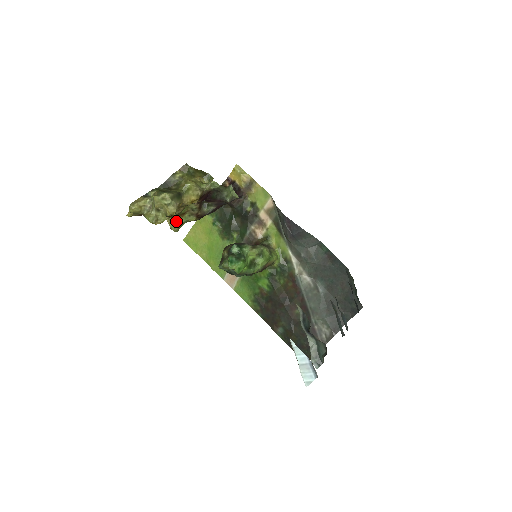
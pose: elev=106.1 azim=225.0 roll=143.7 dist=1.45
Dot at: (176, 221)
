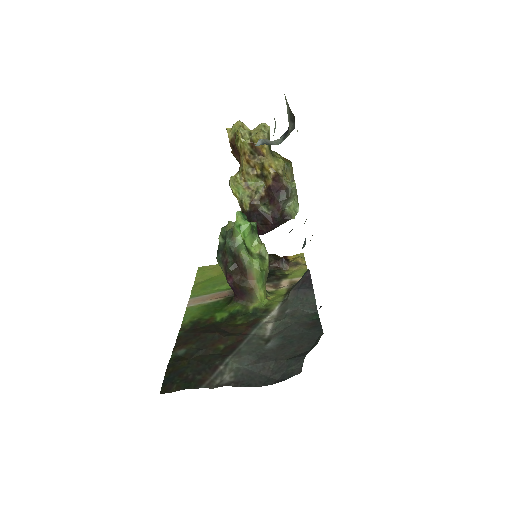
Dot at: (238, 183)
